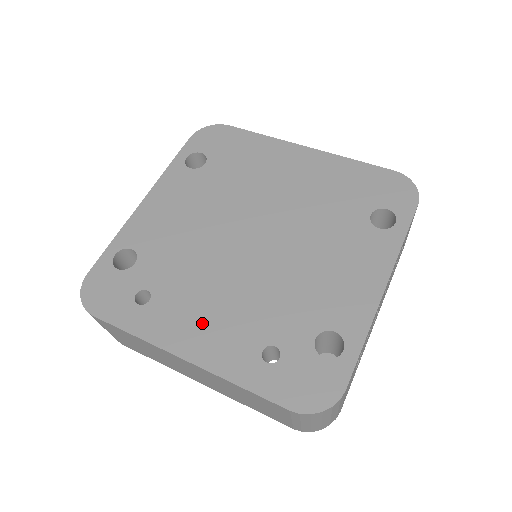
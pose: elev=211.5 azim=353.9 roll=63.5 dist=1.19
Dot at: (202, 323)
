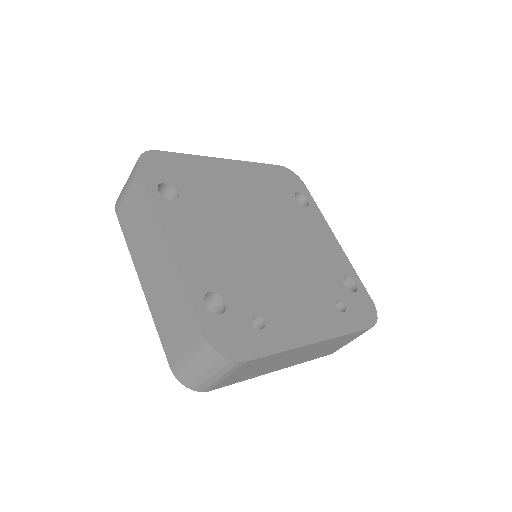
Dot at: (302, 313)
